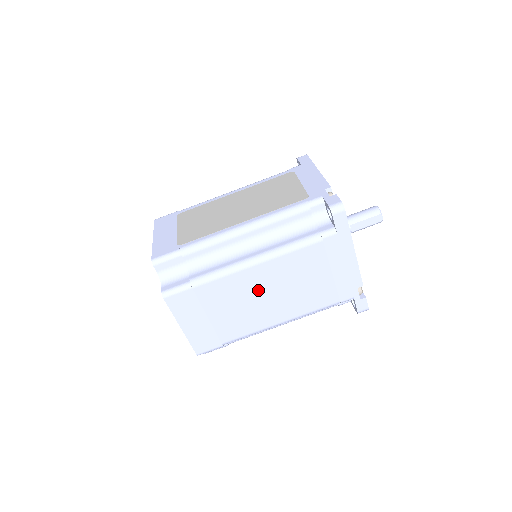
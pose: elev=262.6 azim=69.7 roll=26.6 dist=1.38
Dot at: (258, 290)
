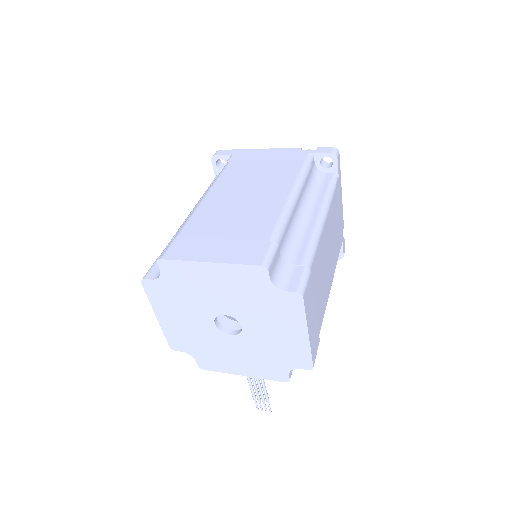
Dot at: (232, 200)
